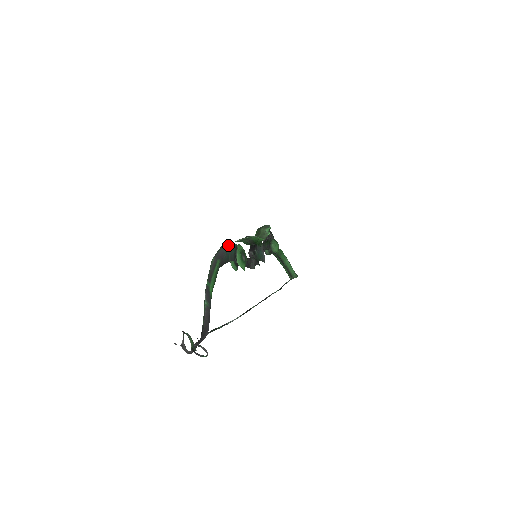
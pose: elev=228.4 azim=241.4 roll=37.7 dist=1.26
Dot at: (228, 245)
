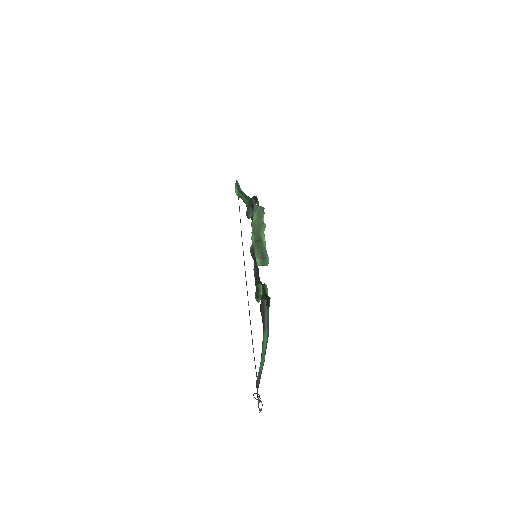
Dot at: (269, 306)
